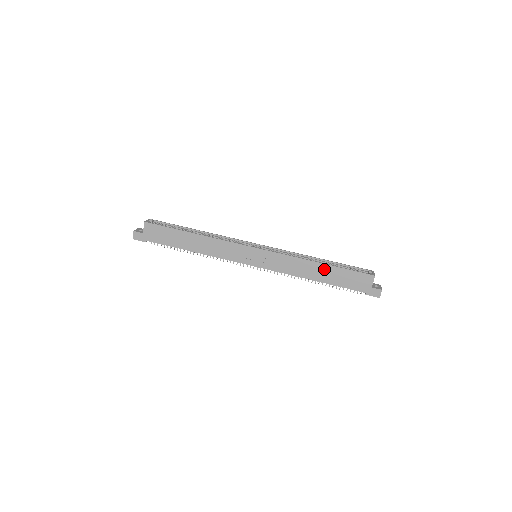
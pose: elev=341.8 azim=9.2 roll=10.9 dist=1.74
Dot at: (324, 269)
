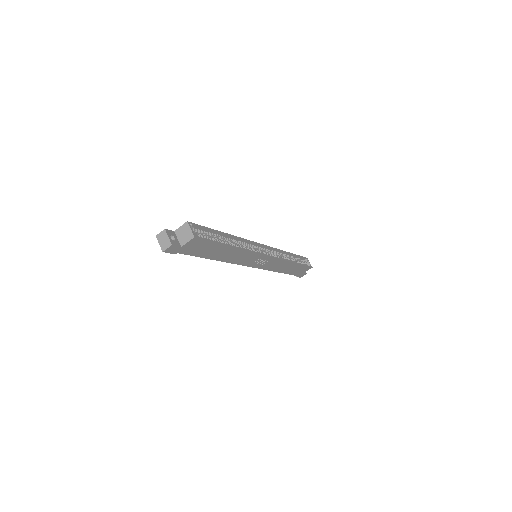
Dot at: (293, 266)
